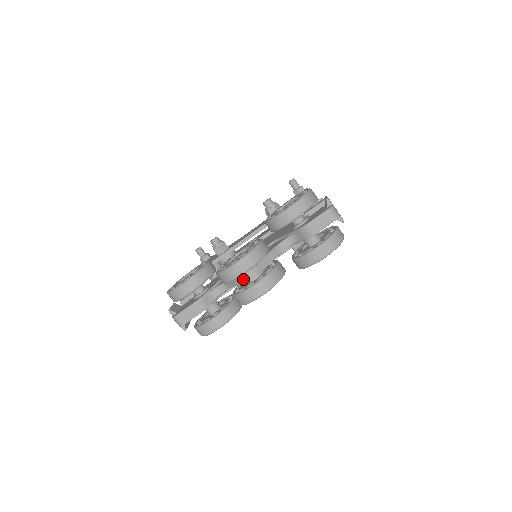
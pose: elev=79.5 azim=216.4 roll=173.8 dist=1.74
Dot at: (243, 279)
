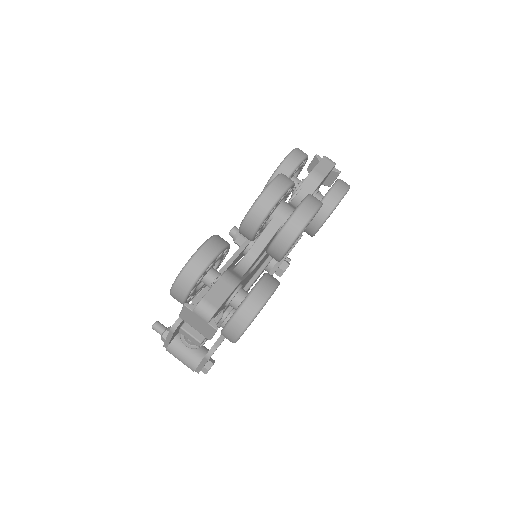
Dot at: (279, 218)
